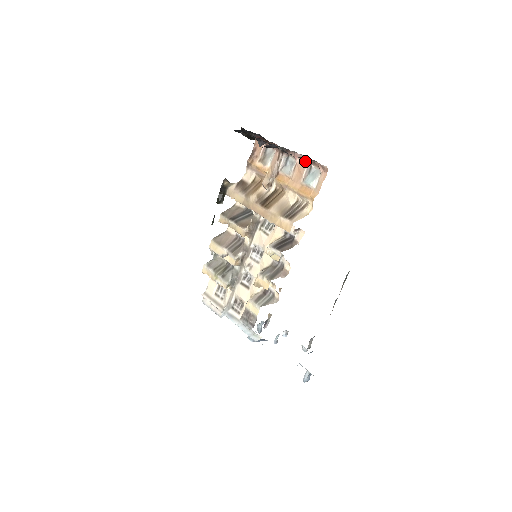
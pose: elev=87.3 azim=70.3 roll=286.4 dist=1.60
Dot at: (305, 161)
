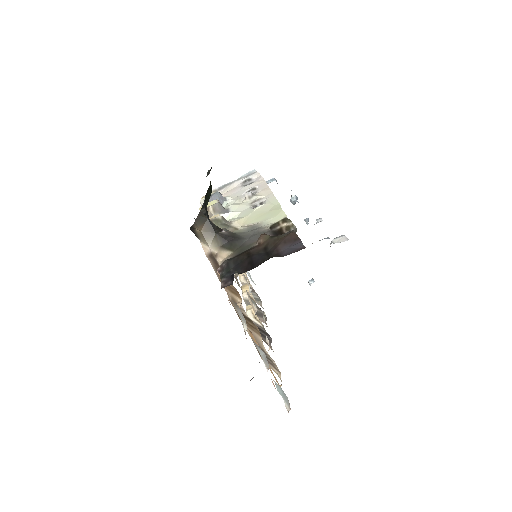
Dot at: occluded
